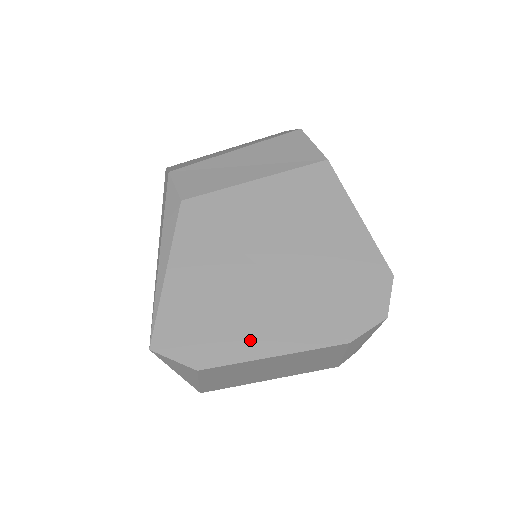
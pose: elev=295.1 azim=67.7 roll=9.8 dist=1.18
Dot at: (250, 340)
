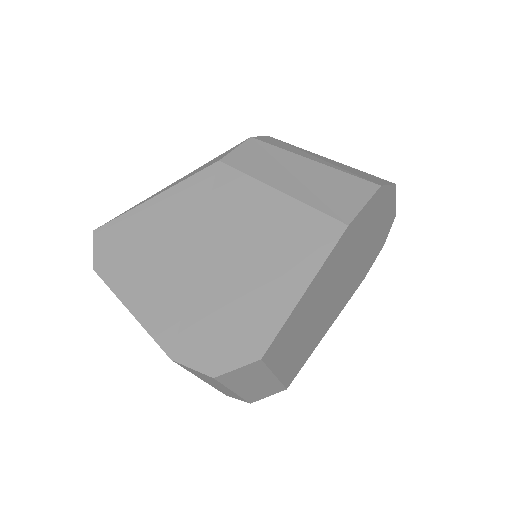
Dot at: (133, 286)
